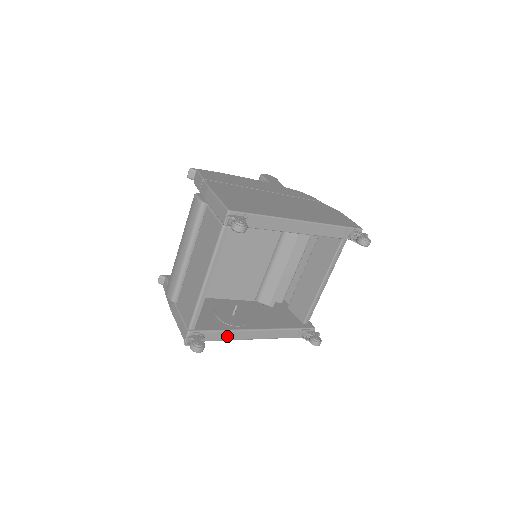
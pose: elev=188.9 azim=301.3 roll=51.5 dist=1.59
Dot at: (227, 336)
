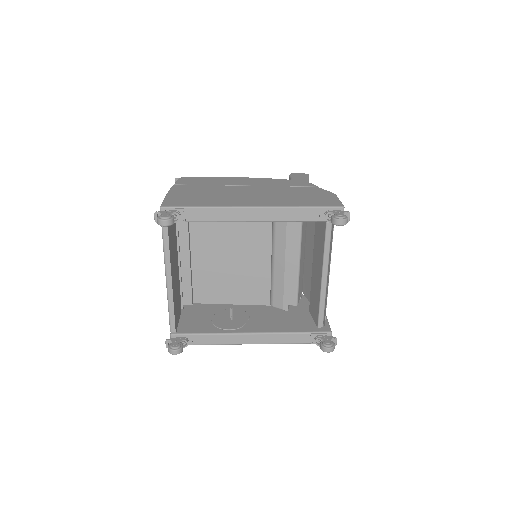
Dot at: (216, 340)
